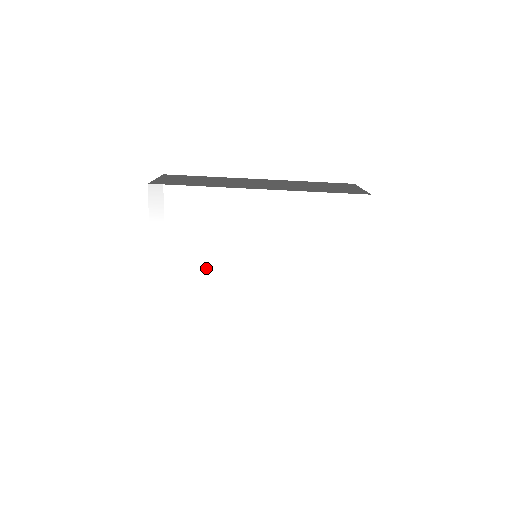
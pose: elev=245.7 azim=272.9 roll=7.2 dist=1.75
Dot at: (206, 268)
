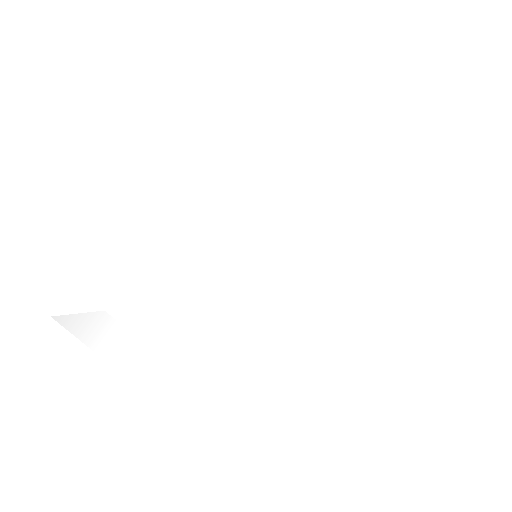
Dot at: (205, 322)
